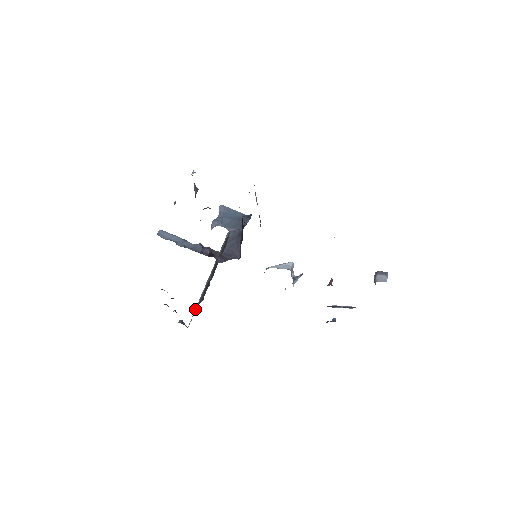
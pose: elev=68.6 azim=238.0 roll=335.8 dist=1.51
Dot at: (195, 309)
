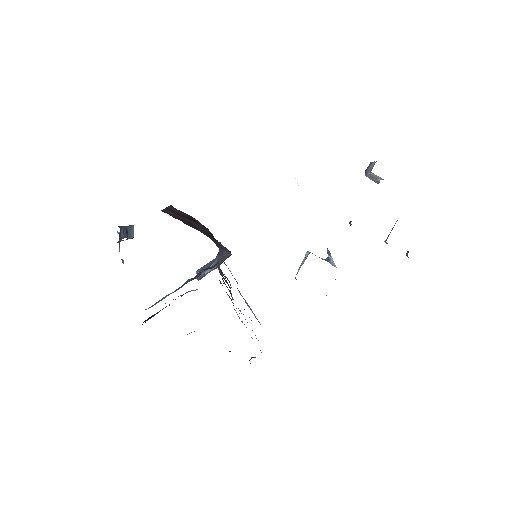
Dot at: occluded
